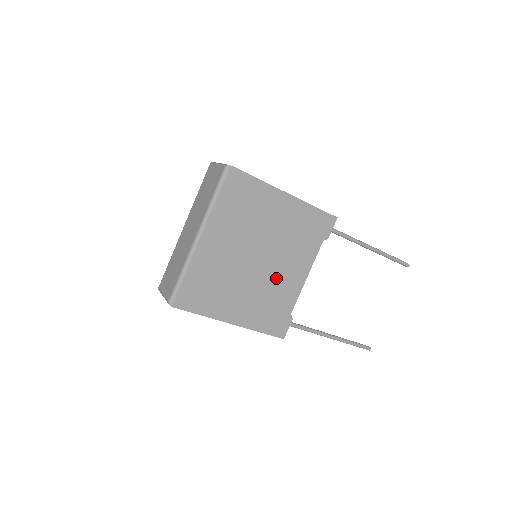
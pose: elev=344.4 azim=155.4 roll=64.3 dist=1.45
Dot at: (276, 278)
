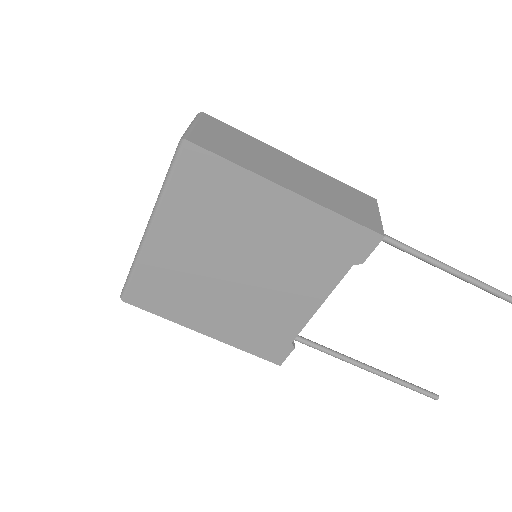
Dot at: (268, 298)
